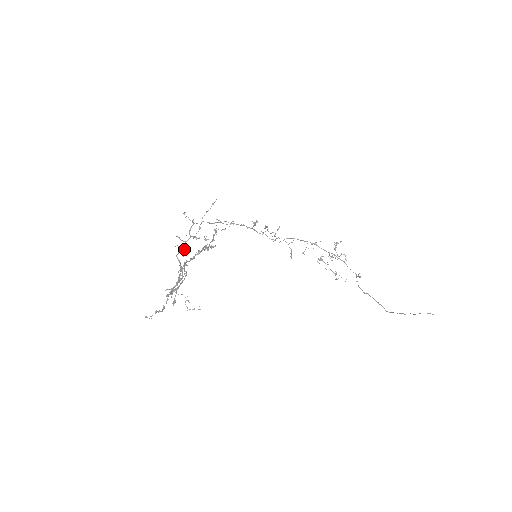
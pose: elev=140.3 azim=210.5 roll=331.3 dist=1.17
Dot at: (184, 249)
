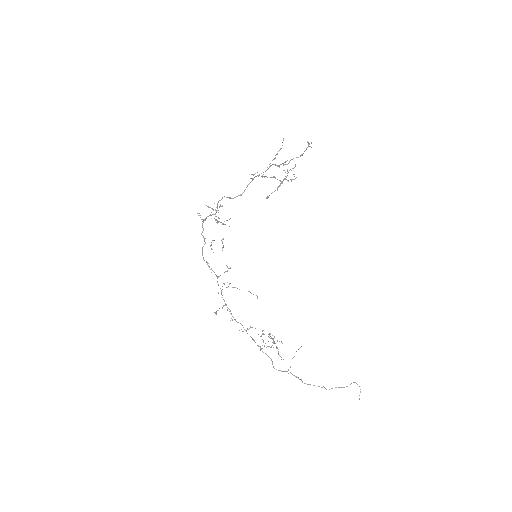
Dot at: (220, 205)
